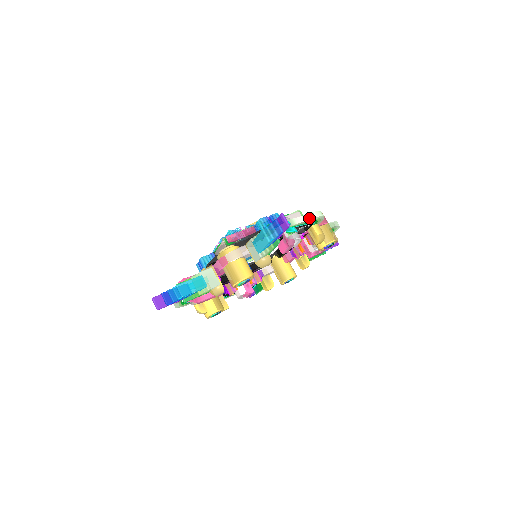
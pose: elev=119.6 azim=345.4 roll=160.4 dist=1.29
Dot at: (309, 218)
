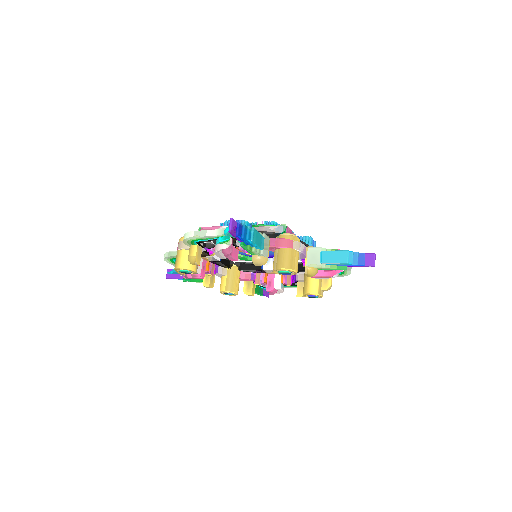
Dot at: occluded
